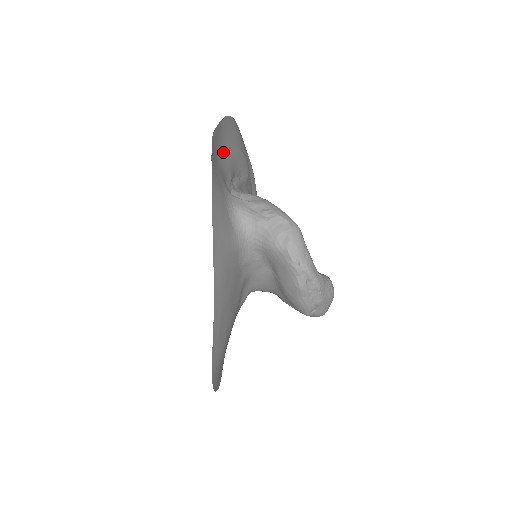
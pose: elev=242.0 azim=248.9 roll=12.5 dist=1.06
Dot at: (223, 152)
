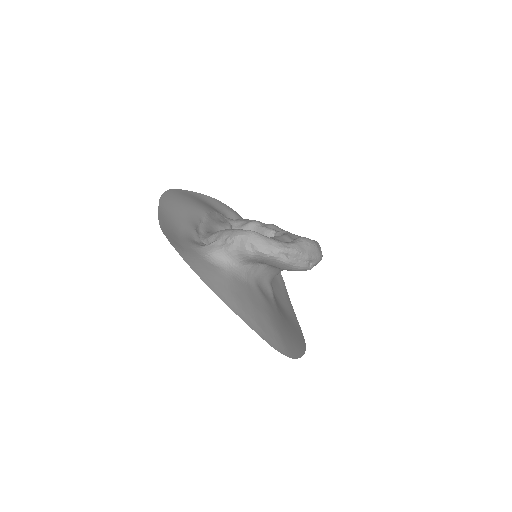
Dot at: (177, 224)
